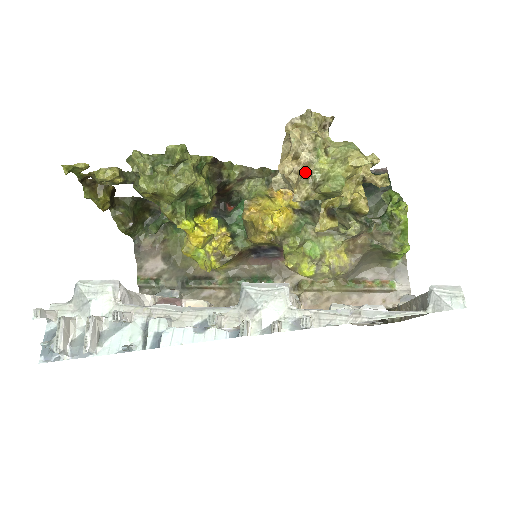
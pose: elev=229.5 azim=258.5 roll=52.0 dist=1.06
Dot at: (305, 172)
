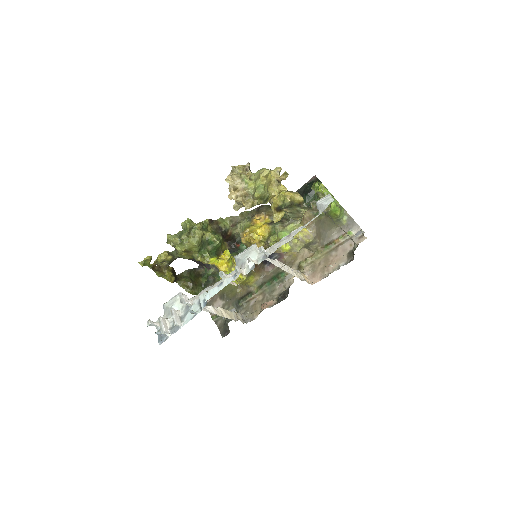
Dot at: (245, 194)
